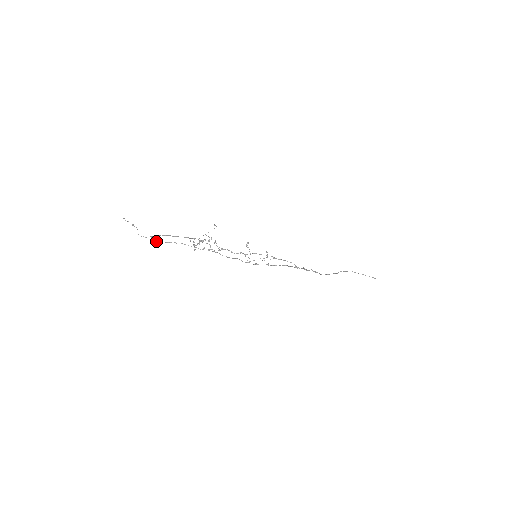
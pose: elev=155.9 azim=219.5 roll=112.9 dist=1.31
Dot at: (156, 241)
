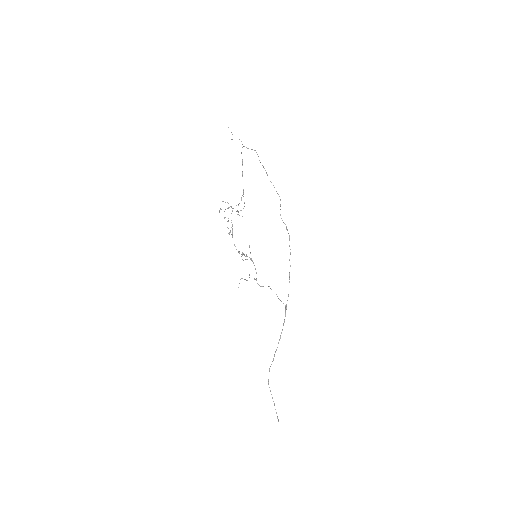
Dot at: occluded
